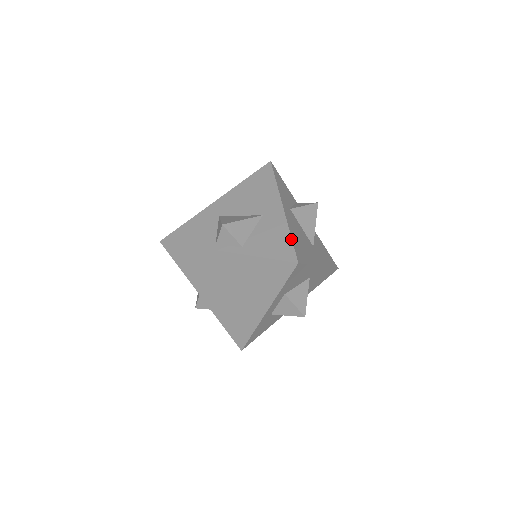
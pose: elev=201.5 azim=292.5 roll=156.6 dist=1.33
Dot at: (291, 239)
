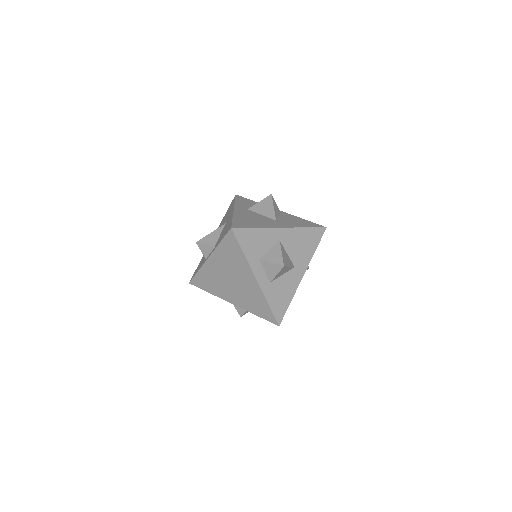
Dot at: (232, 220)
